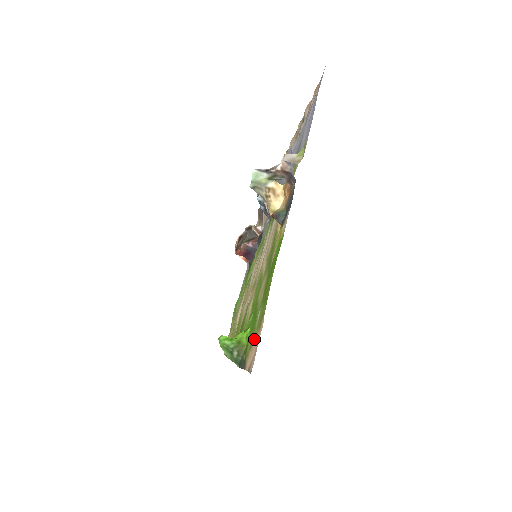
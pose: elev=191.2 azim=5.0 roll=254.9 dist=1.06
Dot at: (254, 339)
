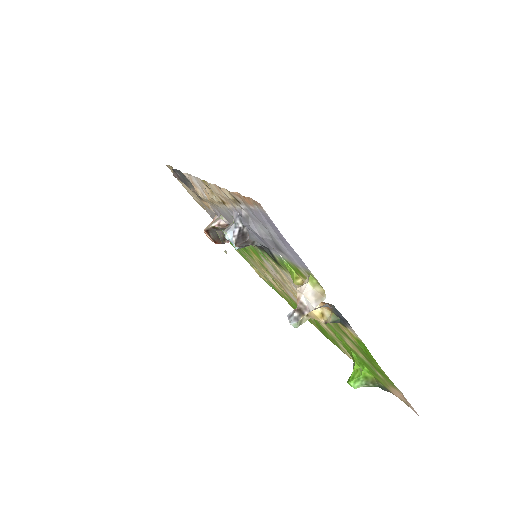
Dot at: (389, 386)
